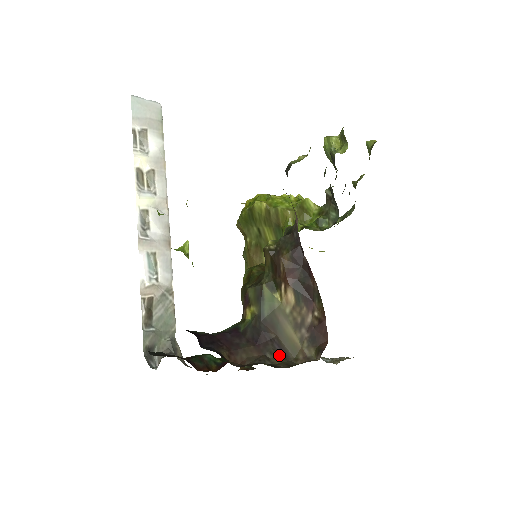
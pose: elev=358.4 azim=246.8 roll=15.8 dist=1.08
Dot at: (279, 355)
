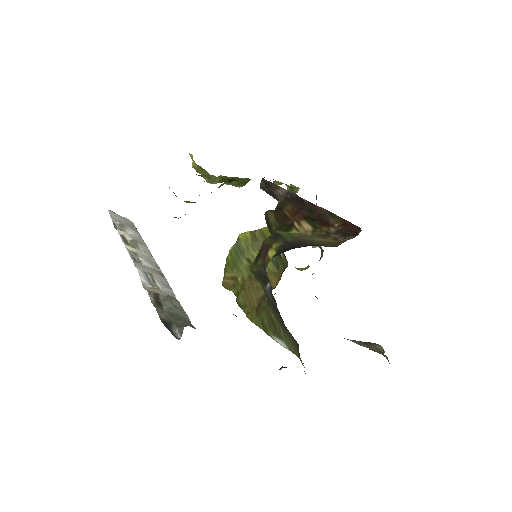
Dot at: occluded
